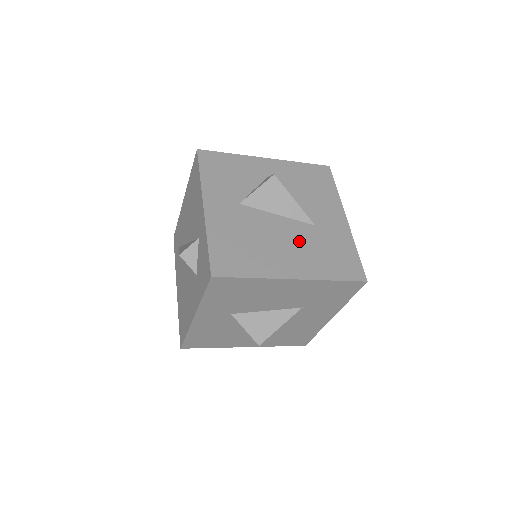
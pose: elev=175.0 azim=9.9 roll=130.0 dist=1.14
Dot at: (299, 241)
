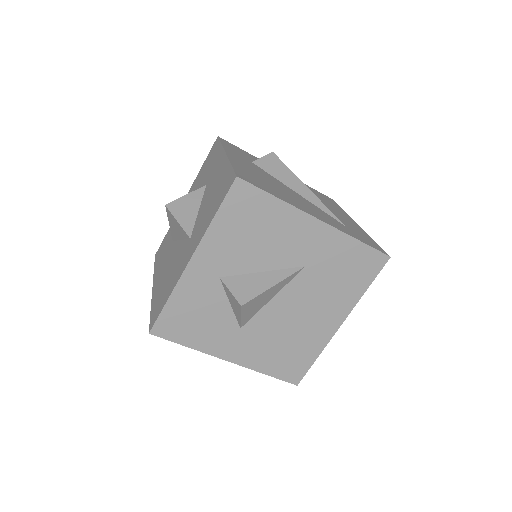
Dot at: (311, 296)
